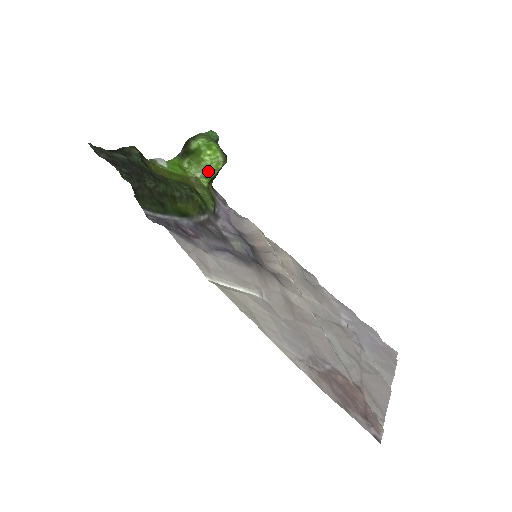
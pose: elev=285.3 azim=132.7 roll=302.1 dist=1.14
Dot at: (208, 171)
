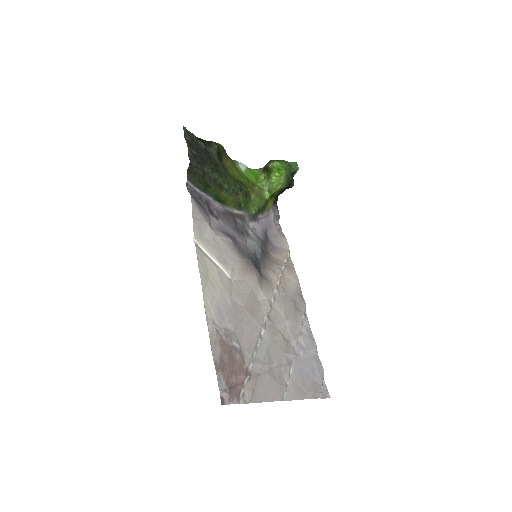
Dot at: (271, 187)
